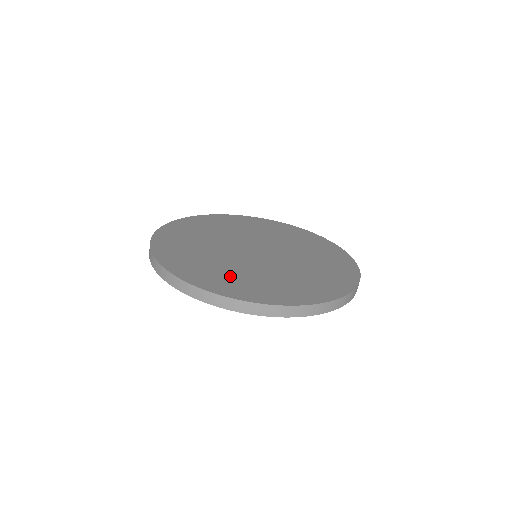
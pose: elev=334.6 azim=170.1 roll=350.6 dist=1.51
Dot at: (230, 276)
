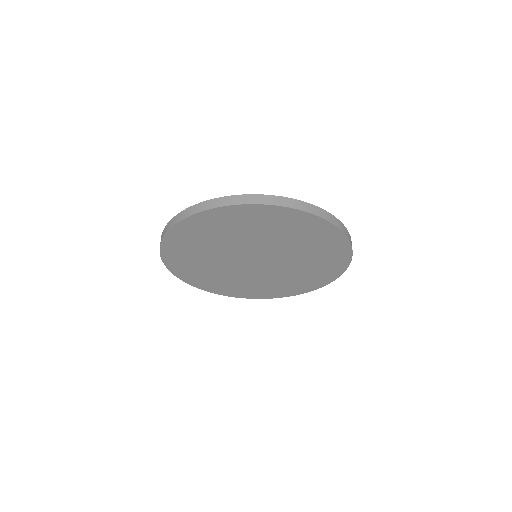
Dot at: occluded
